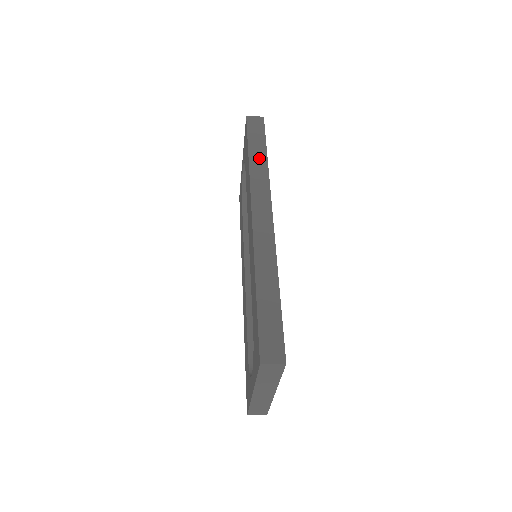
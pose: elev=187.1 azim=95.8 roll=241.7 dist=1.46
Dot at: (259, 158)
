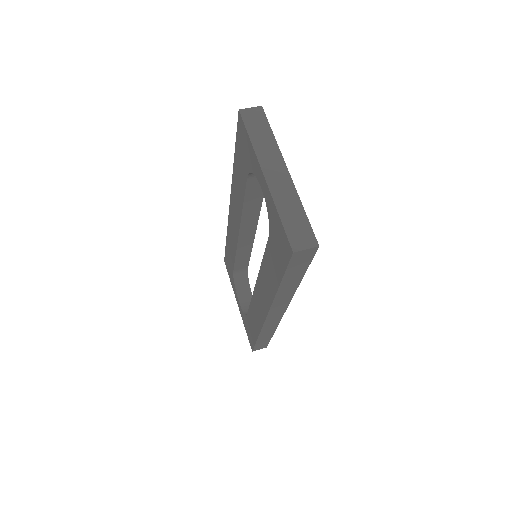
Dot at: (291, 286)
